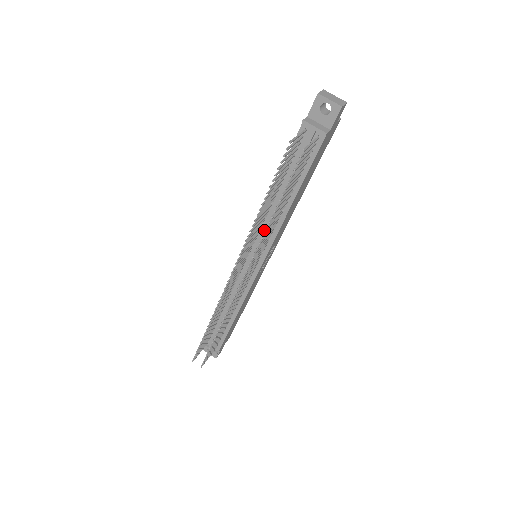
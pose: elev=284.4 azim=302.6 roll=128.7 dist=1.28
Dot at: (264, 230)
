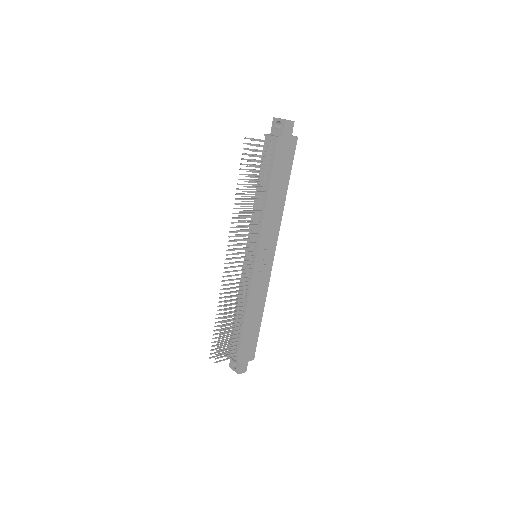
Dot at: occluded
